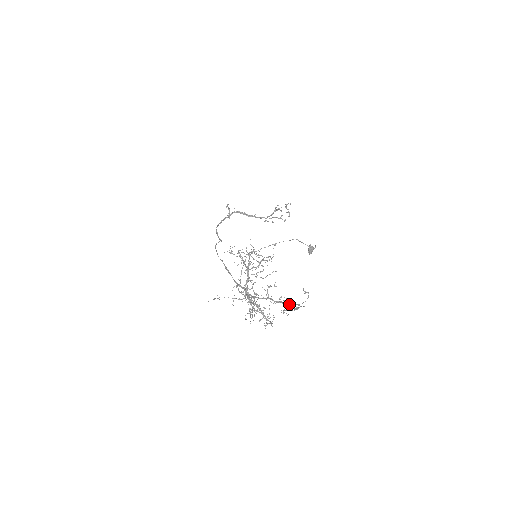
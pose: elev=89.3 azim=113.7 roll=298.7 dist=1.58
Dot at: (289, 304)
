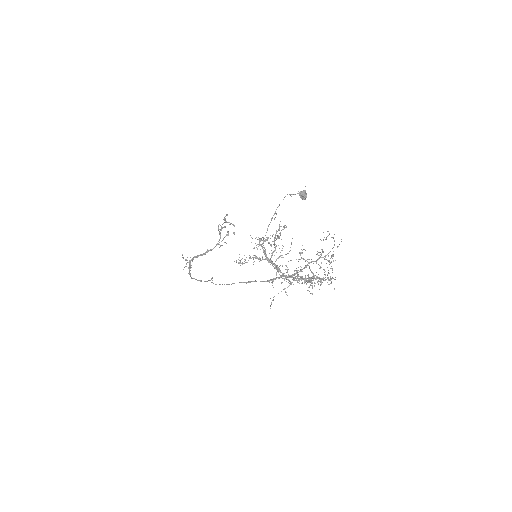
Dot at: (327, 254)
